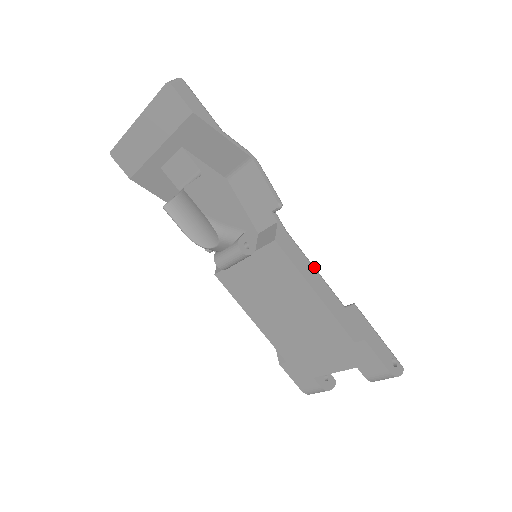
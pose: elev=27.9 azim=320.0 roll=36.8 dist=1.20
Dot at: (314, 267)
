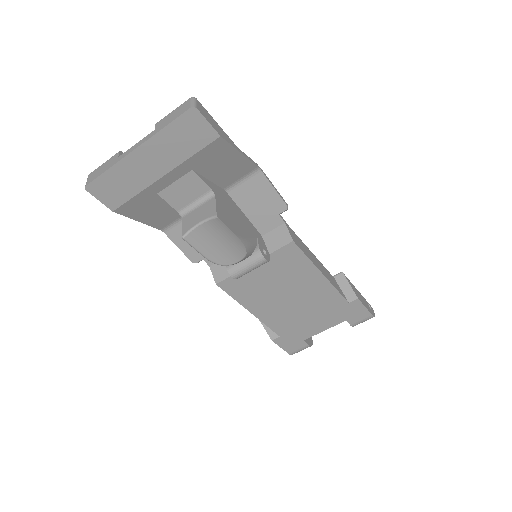
Dot at: occluded
